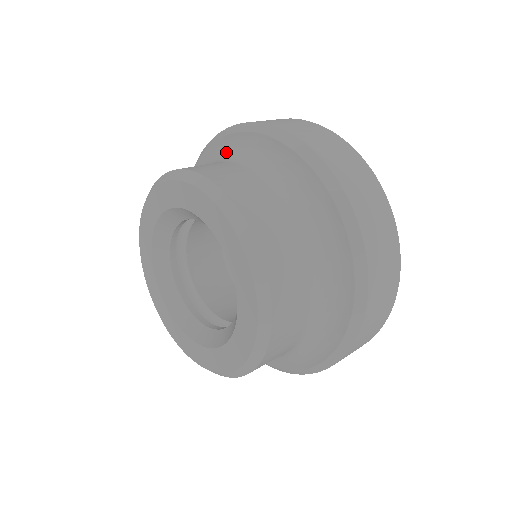
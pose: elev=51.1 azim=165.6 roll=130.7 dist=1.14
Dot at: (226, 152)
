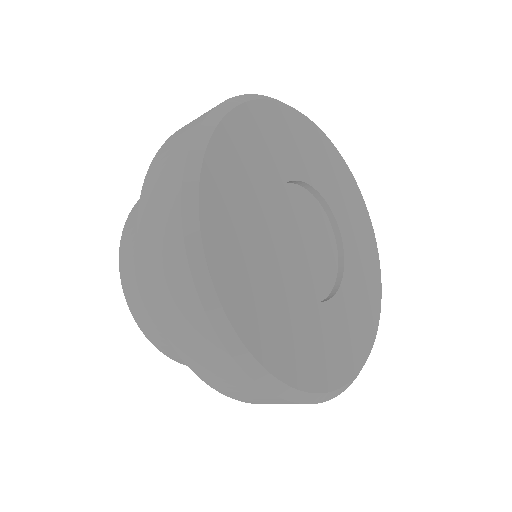
Dot at: occluded
